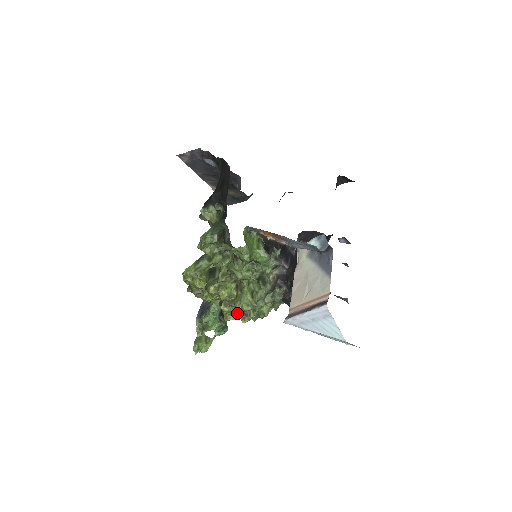
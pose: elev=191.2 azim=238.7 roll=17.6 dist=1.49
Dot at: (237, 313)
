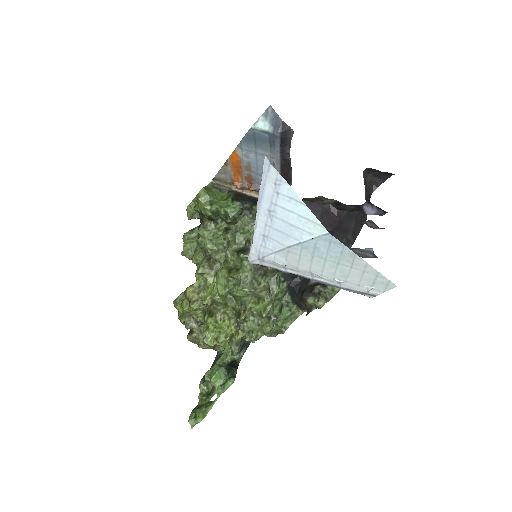
Dot at: (228, 326)
